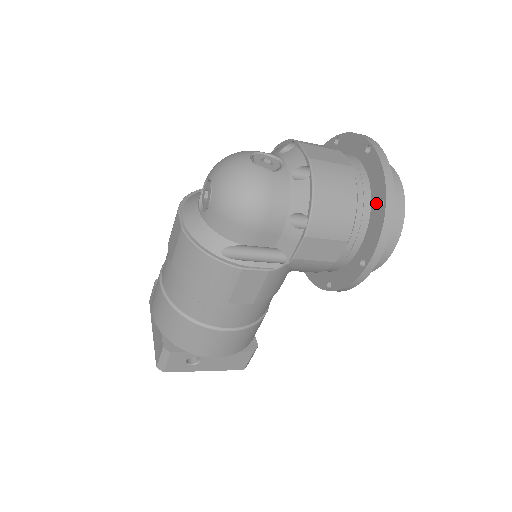
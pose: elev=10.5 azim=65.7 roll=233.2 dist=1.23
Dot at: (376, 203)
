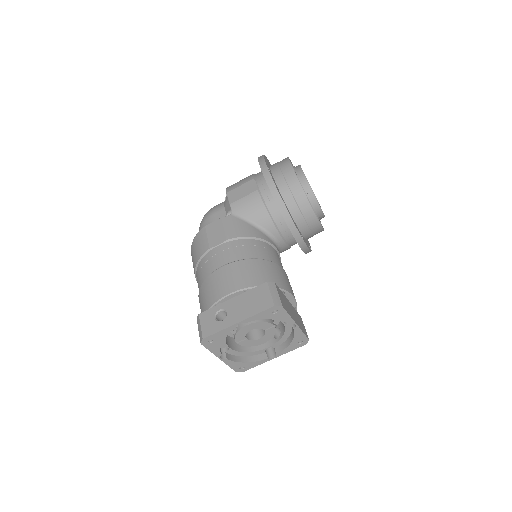
Dot at: occluded
